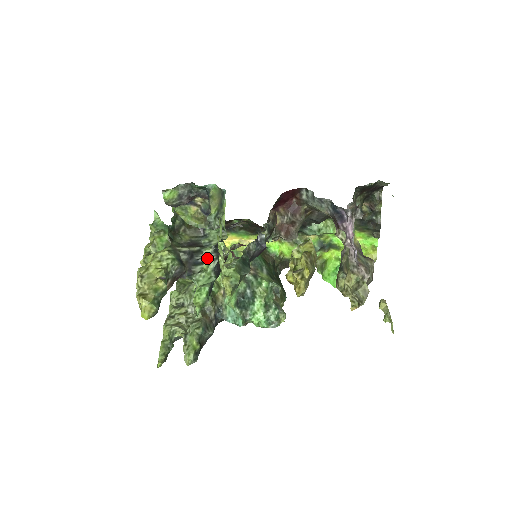
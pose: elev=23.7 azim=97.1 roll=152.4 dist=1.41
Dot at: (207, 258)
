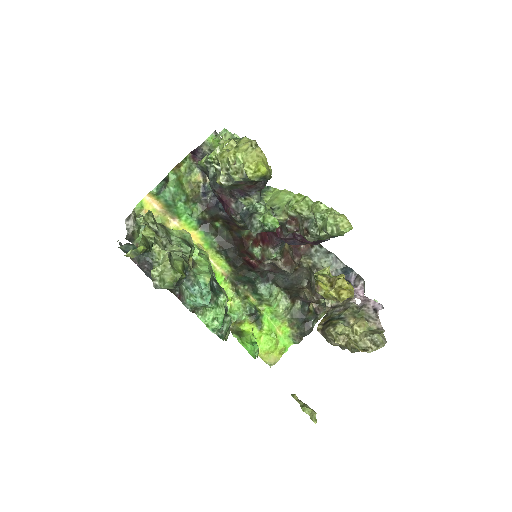
Dot at: (266, 204)
